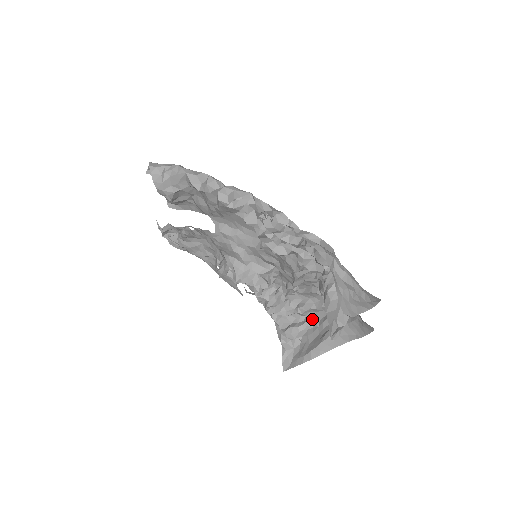
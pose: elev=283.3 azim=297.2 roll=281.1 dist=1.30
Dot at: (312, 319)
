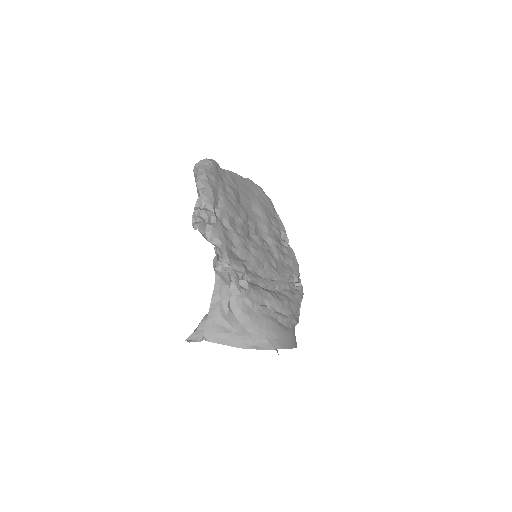
Dot at: occluded
